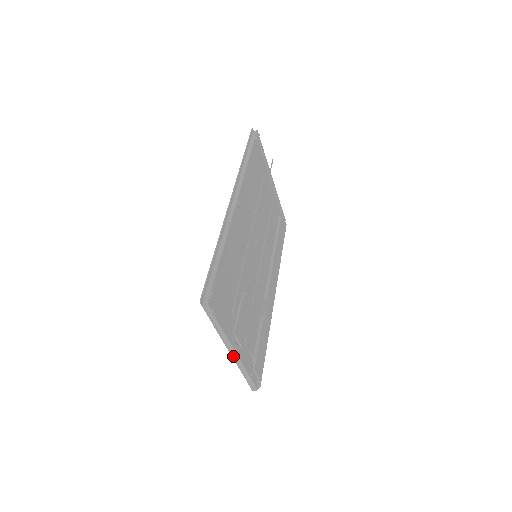
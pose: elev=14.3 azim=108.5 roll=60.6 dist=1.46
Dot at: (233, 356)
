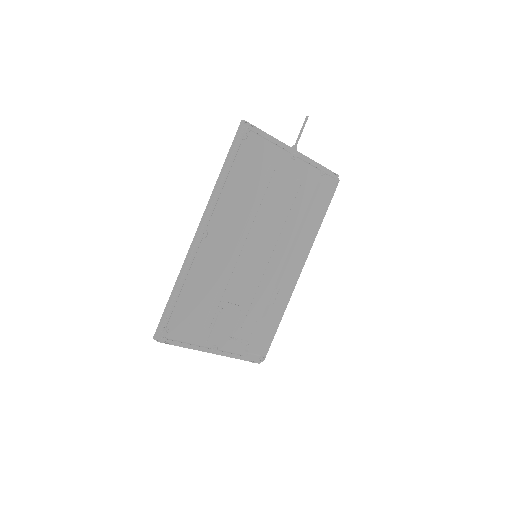
Dot at: (215, 353)
